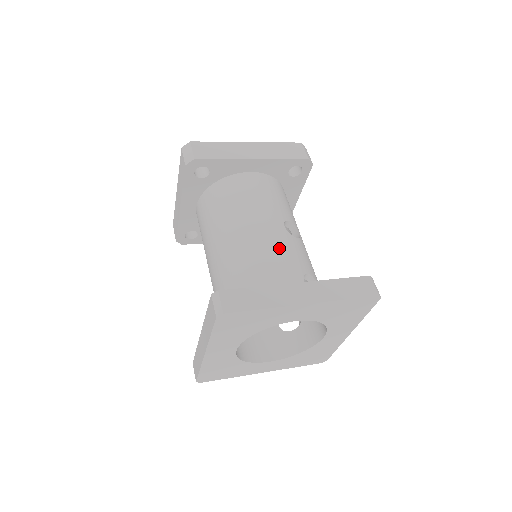
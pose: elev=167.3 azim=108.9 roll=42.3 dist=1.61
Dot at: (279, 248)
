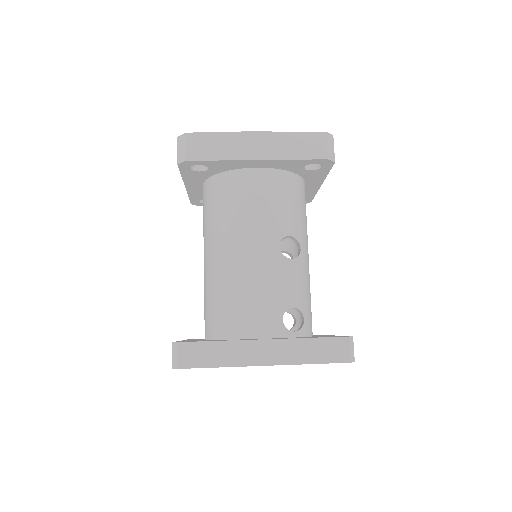
Dot at: (264, 278)
